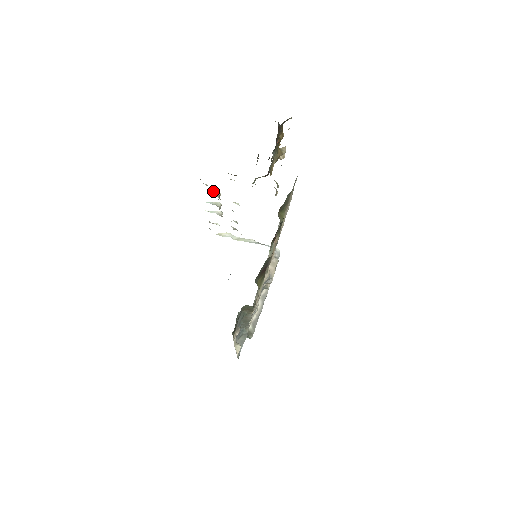
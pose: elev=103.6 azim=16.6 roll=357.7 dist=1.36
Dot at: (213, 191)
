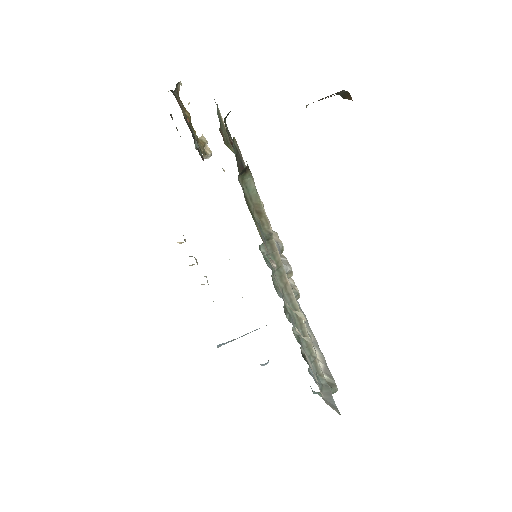
Dot at: occluded
